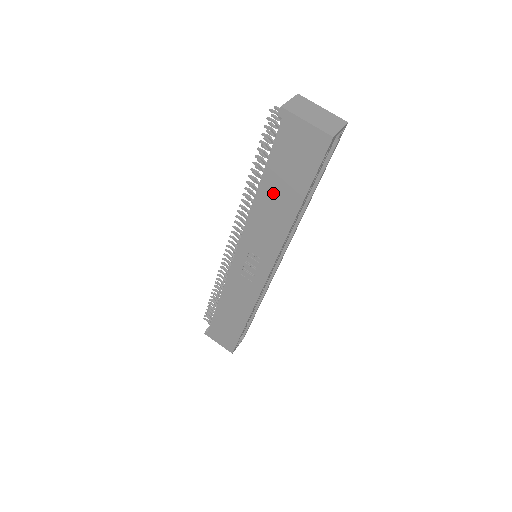
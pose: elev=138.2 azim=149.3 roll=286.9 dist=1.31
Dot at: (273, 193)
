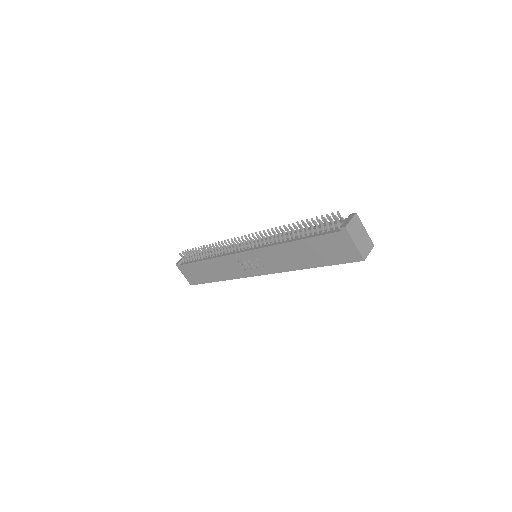
Dot at: (302, 250)
